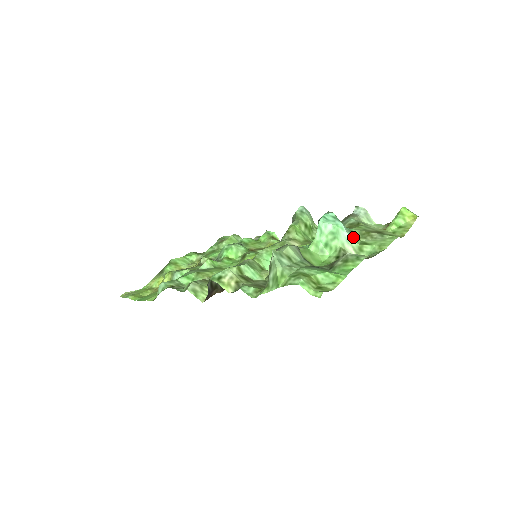
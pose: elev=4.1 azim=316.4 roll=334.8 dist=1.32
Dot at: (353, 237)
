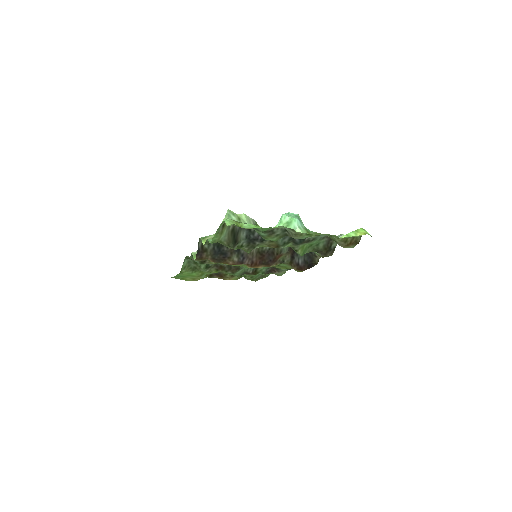
Dot at: (303, 230)
